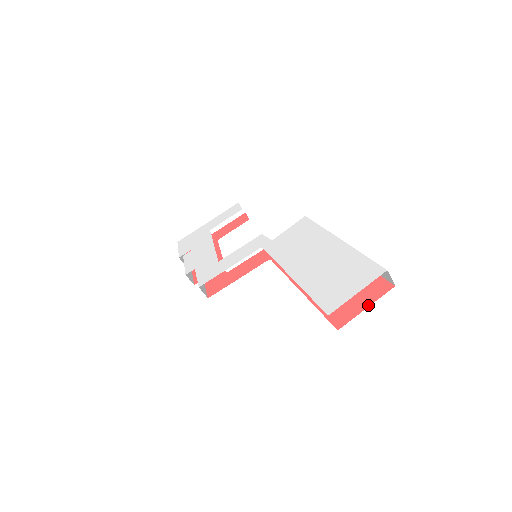
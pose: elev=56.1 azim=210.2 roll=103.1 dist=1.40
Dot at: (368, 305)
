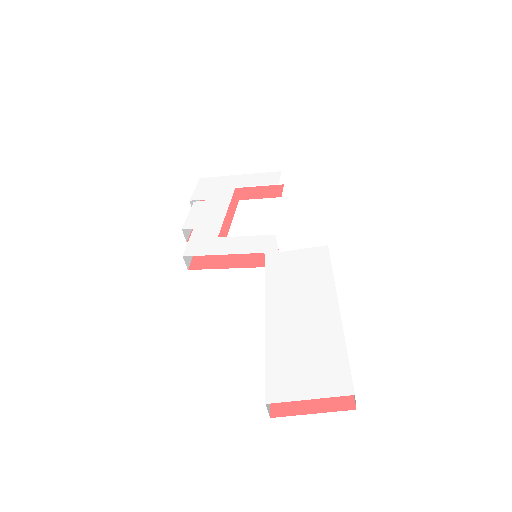
Dot at: (316, 411)
